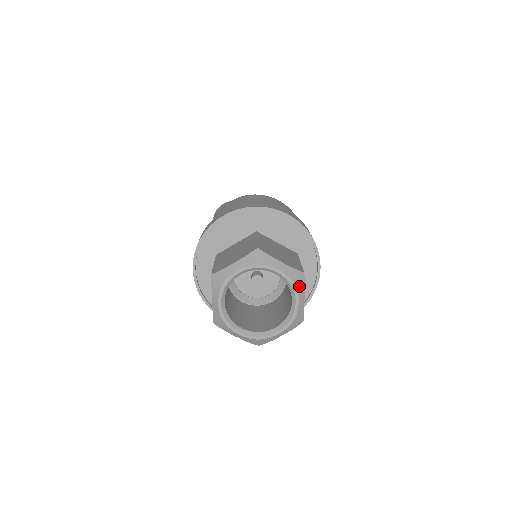
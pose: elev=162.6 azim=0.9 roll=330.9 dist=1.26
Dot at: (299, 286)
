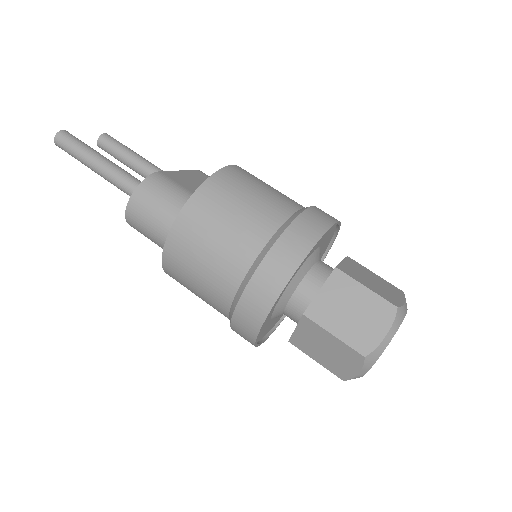
Dot at: occluded
